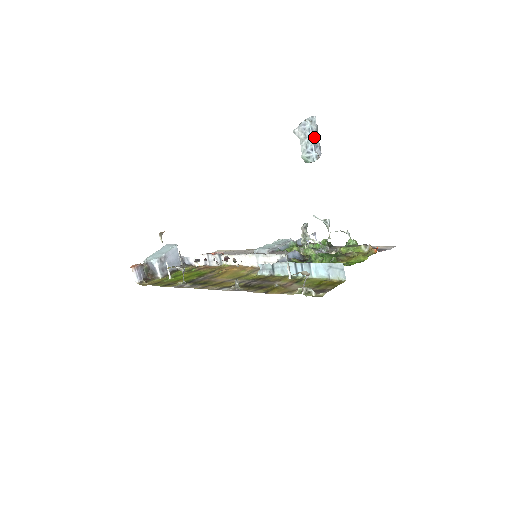
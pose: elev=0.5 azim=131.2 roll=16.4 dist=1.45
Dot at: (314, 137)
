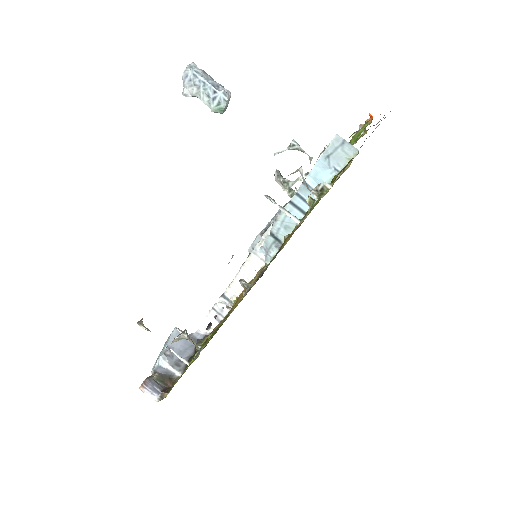
Dot at: (206, 79)
